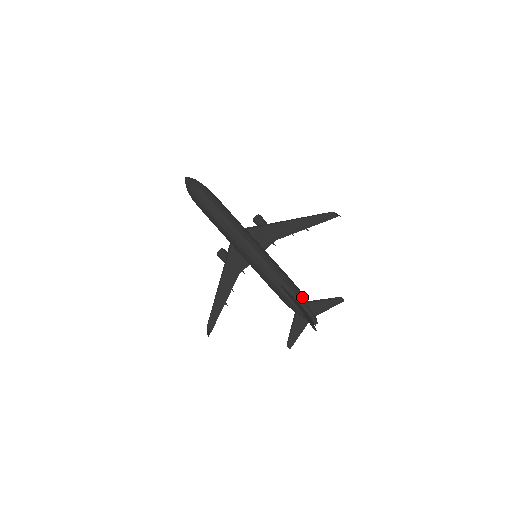
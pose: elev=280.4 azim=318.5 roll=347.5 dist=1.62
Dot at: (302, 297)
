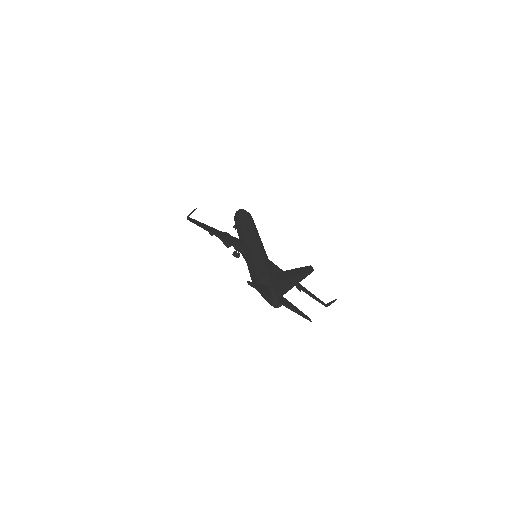
Dot at: occluded
